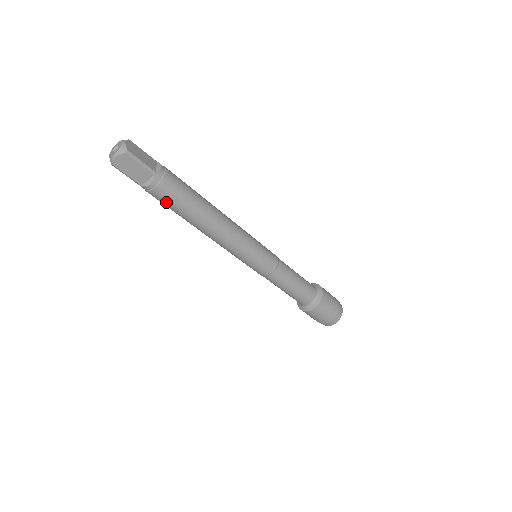
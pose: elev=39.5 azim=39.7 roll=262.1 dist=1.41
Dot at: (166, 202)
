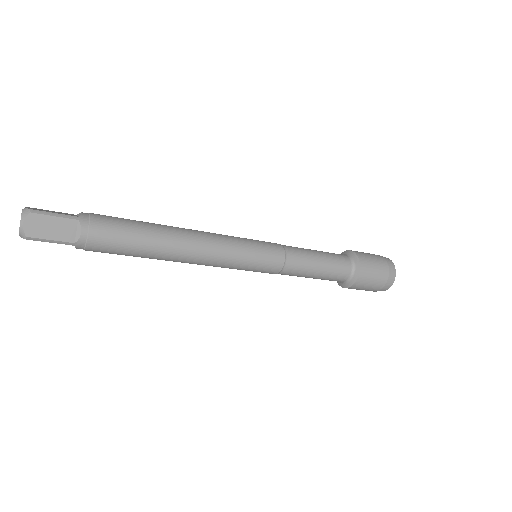
Dot at: occluded
